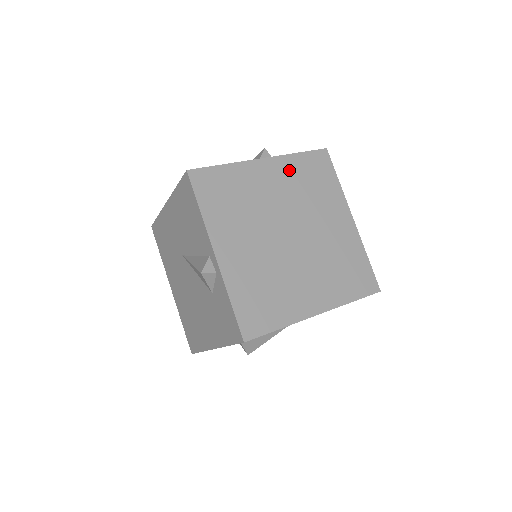
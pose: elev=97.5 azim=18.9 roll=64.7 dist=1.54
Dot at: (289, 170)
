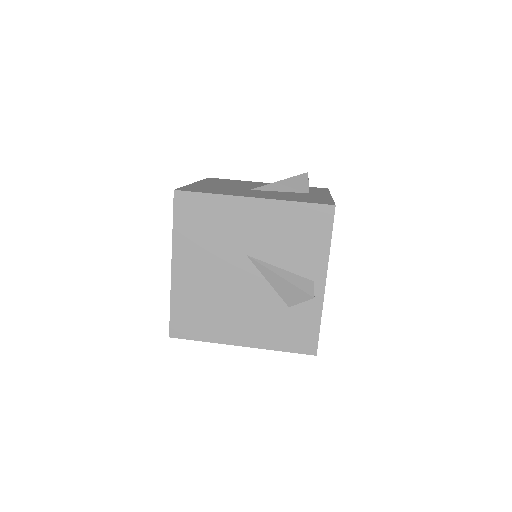
Dot at: occluded
